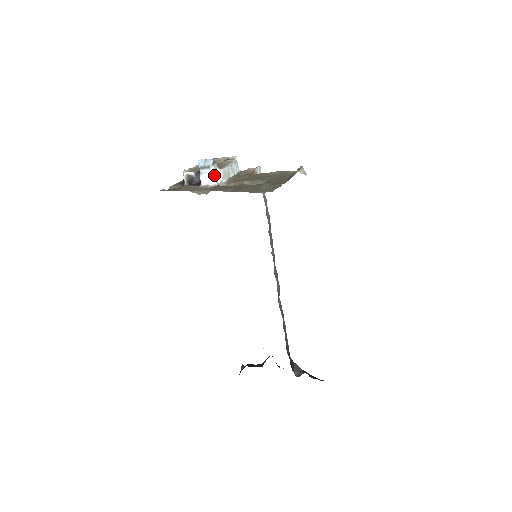
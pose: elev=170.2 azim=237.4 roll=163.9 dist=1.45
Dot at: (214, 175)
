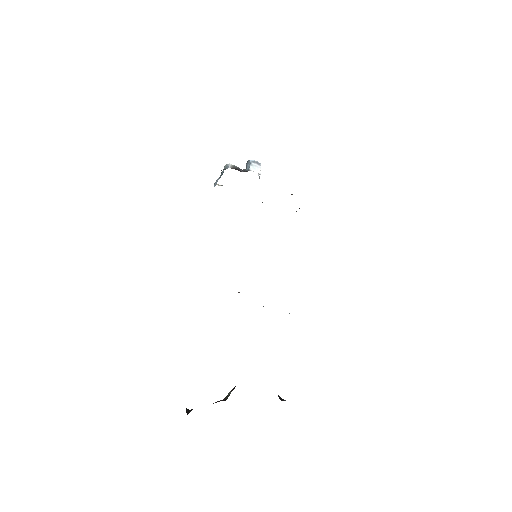
Dot at: occluded
